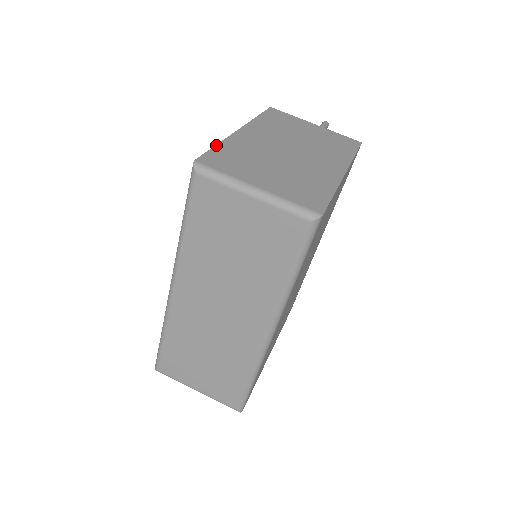
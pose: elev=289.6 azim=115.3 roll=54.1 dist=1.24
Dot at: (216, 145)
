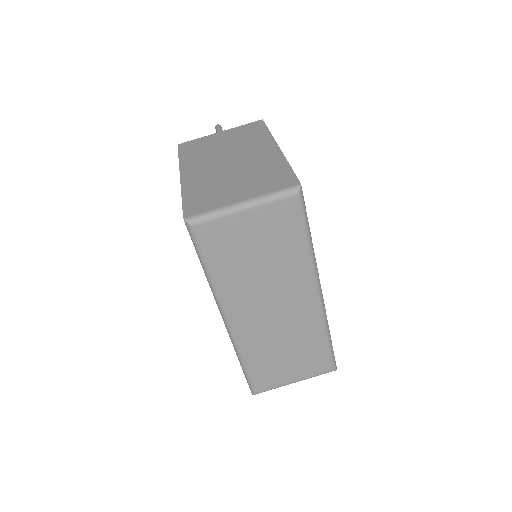
Dot at: (182, 198)
